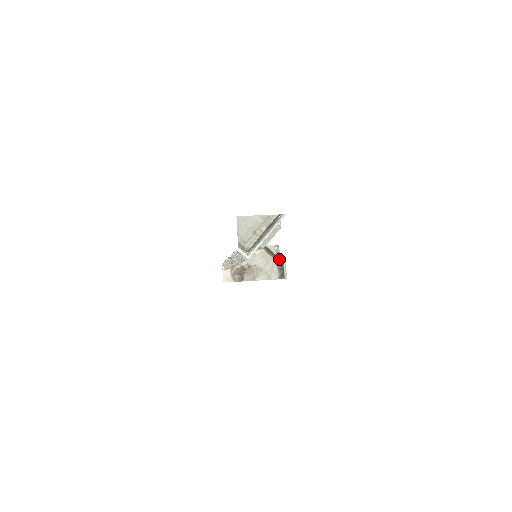
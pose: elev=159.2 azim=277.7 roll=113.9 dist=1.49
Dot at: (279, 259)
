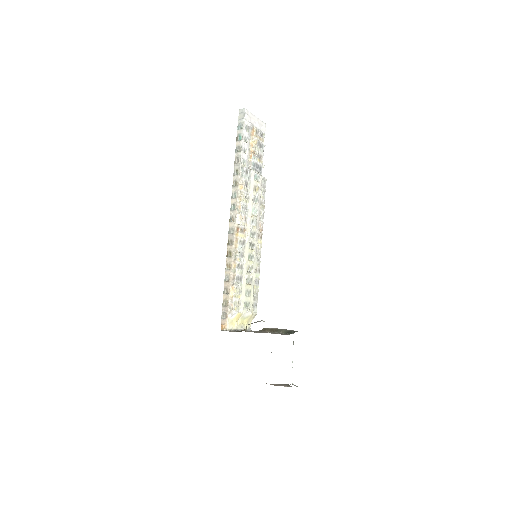
Dot at: (286, 331)
